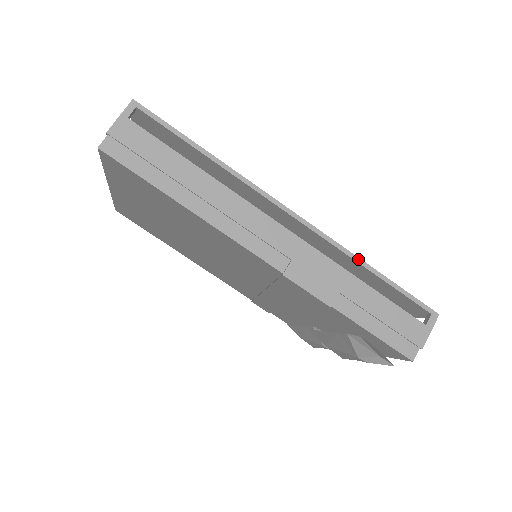
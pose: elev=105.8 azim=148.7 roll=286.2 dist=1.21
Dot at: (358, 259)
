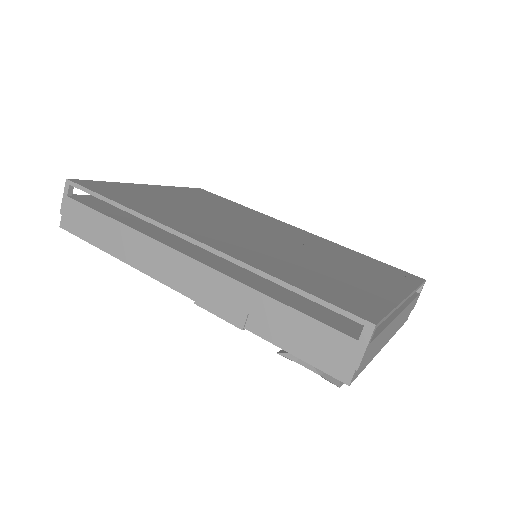
Dot at: (261, 273)
